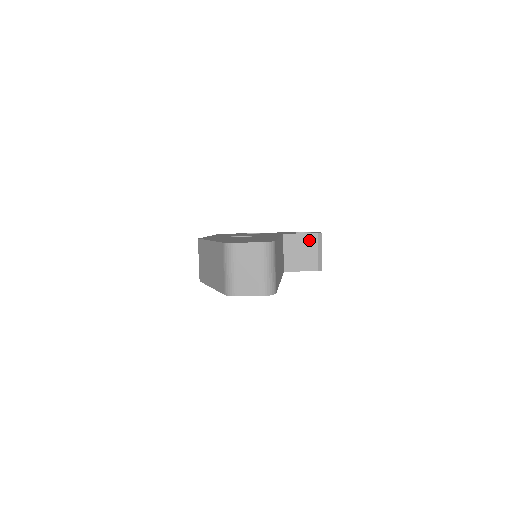
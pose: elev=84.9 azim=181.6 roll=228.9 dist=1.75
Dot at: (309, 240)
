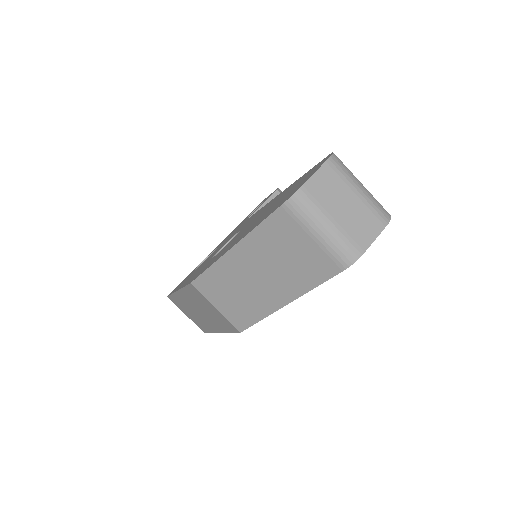
Dot at: occluded
